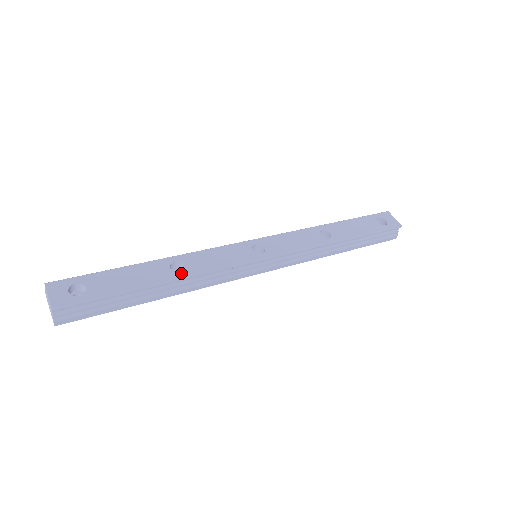
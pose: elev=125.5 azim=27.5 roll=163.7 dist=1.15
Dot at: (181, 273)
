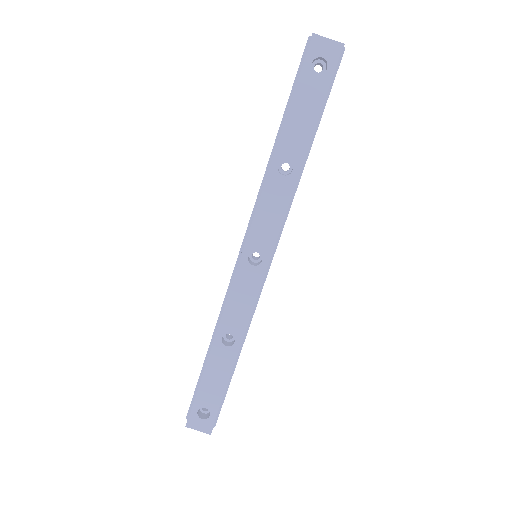
Dot at: (235, 342)
